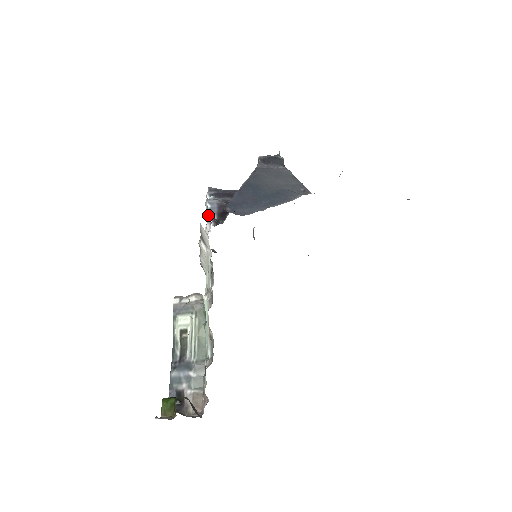
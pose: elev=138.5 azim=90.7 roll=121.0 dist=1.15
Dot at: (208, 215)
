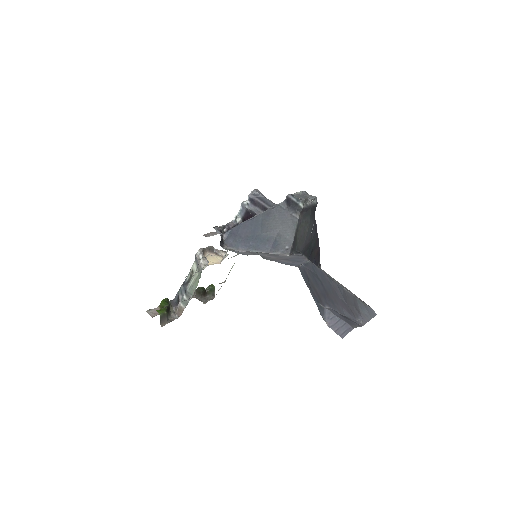
Dot at: occluded
